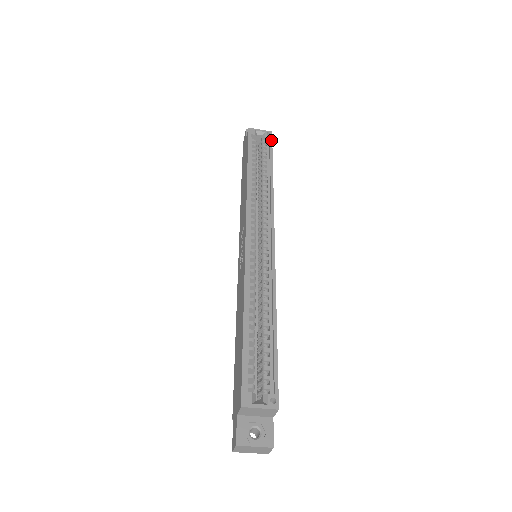
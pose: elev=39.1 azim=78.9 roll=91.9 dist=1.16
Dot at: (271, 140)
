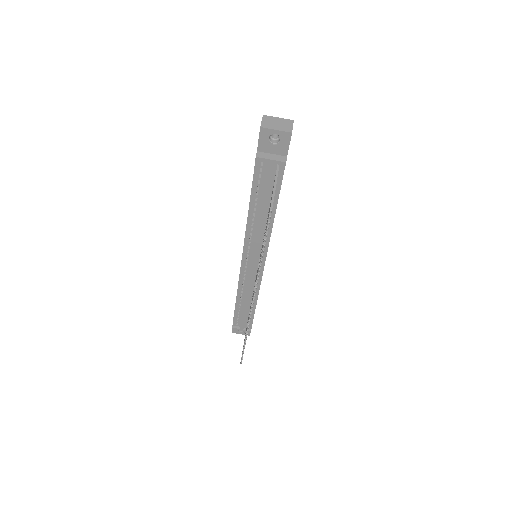
Dot at: occluded
